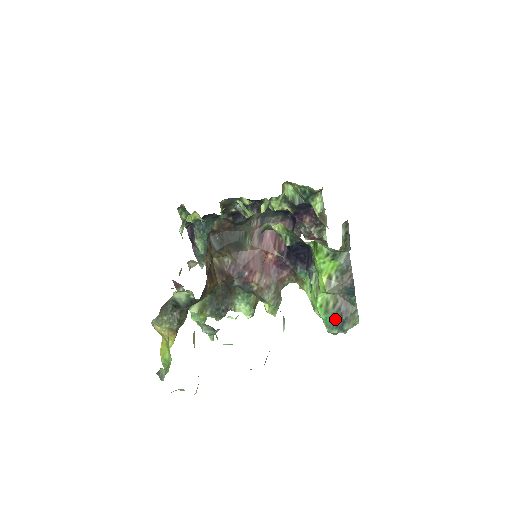
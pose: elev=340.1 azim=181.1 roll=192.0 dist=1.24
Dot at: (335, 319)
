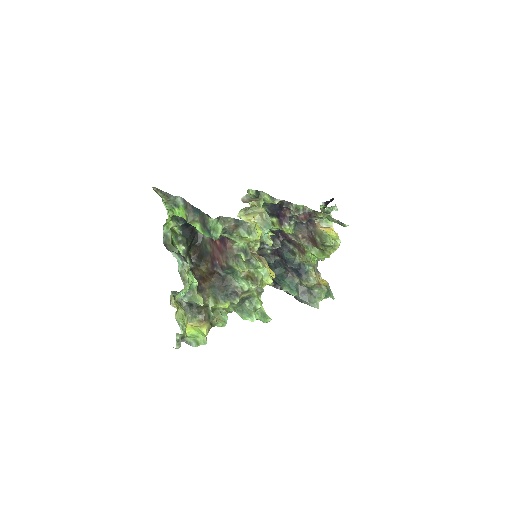
Dot at: (207, 230)
